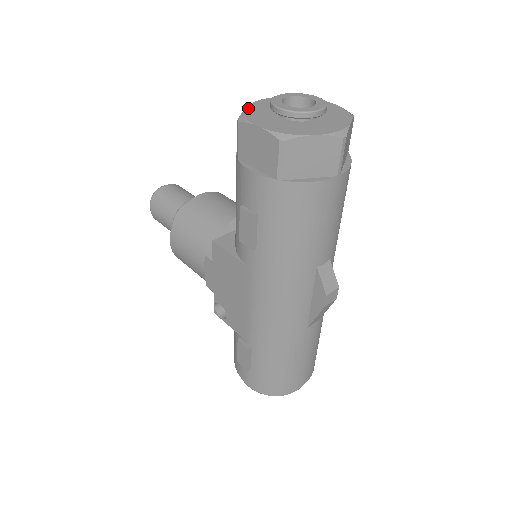
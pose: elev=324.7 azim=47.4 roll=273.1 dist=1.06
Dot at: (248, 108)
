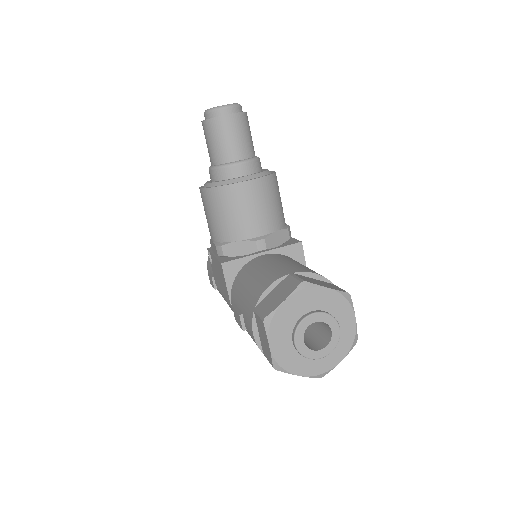
Dot at: (283, 306)
